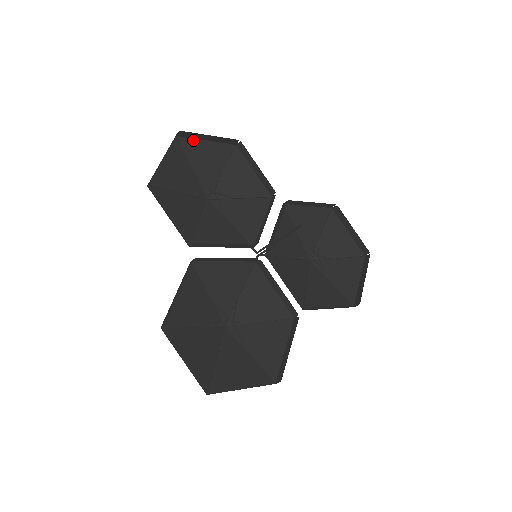
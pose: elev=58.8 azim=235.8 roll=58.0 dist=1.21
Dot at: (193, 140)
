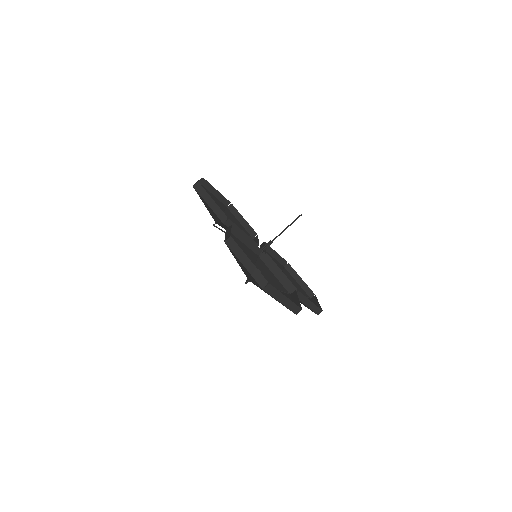
Dot at: (206, 189)
